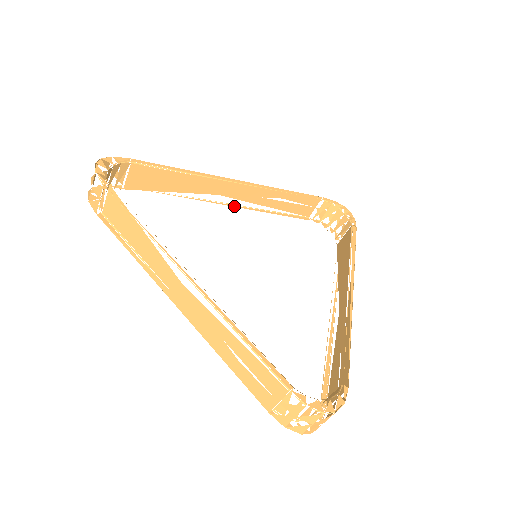
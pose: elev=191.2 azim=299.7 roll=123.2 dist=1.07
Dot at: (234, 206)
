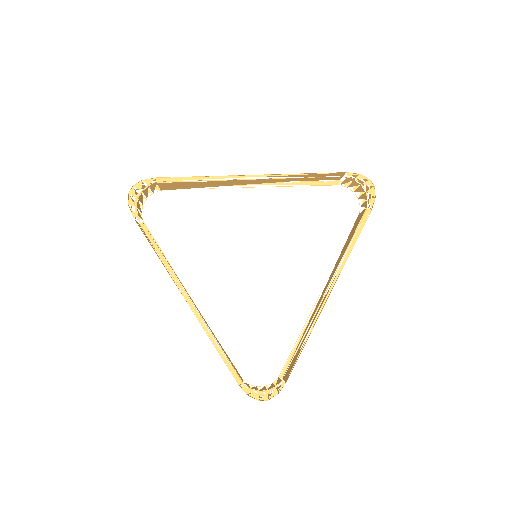
Dot at: occluded
